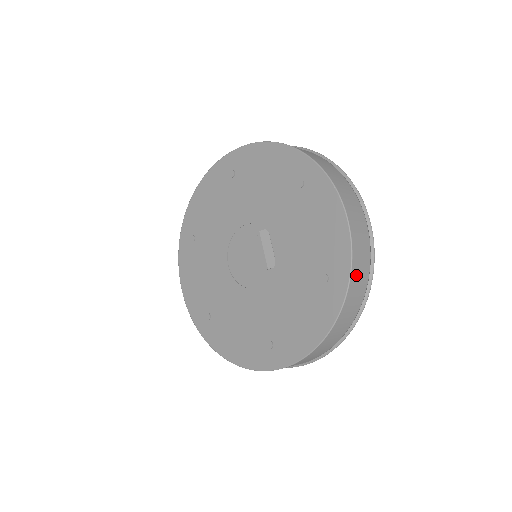
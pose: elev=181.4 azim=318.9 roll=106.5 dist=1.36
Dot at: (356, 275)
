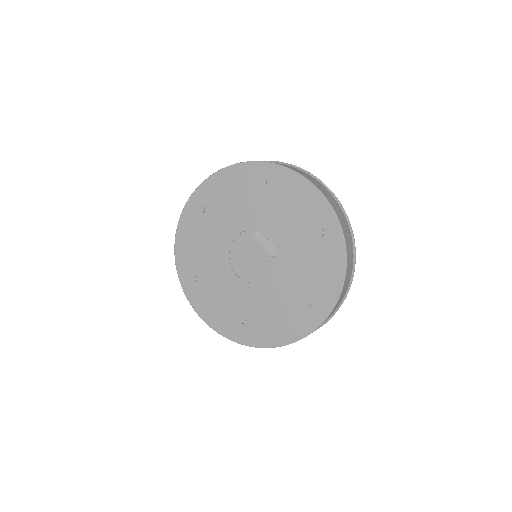
Dot at: (340, 217)
